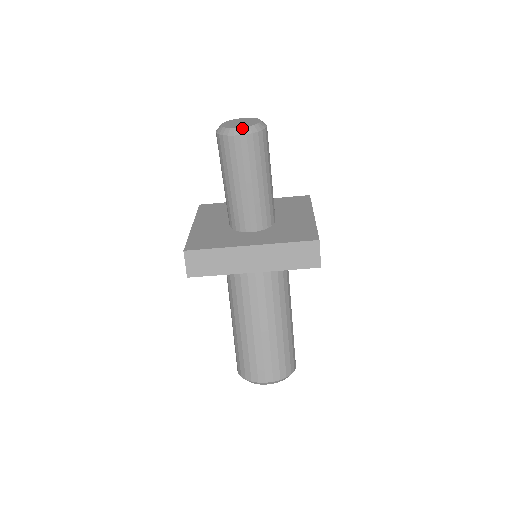
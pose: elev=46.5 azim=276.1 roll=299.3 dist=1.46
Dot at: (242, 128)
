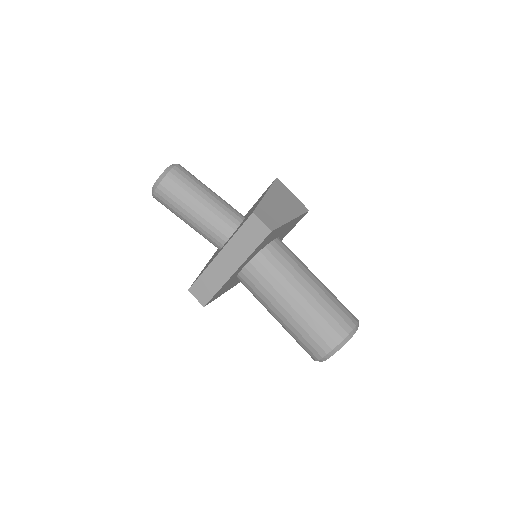
Dot at: (156, 182)
